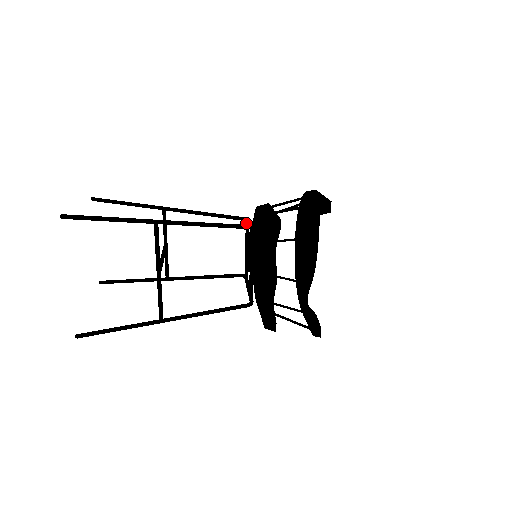
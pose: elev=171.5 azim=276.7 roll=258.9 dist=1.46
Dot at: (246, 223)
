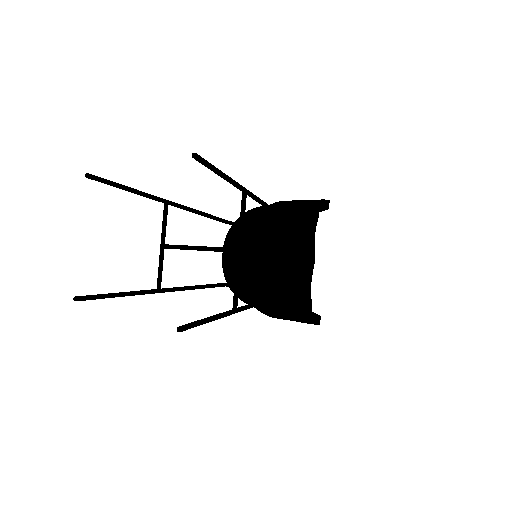
Dot at: occluded
